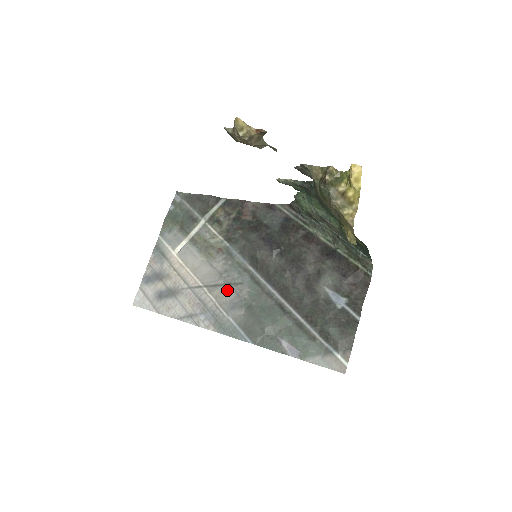
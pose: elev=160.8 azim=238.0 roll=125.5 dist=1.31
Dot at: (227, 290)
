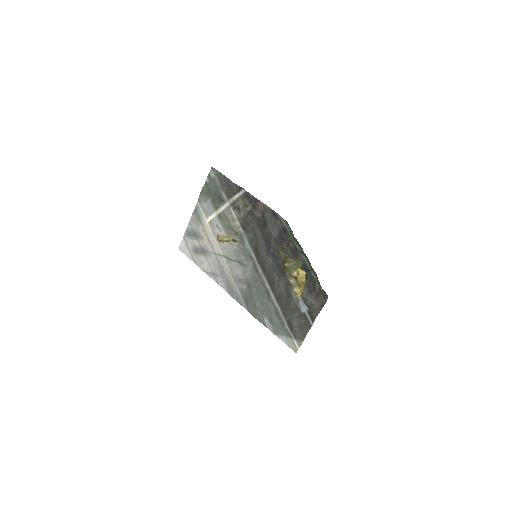
Dot at: (237, 266)
